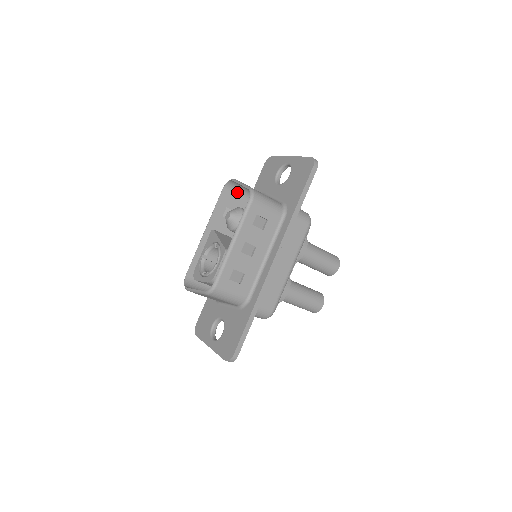
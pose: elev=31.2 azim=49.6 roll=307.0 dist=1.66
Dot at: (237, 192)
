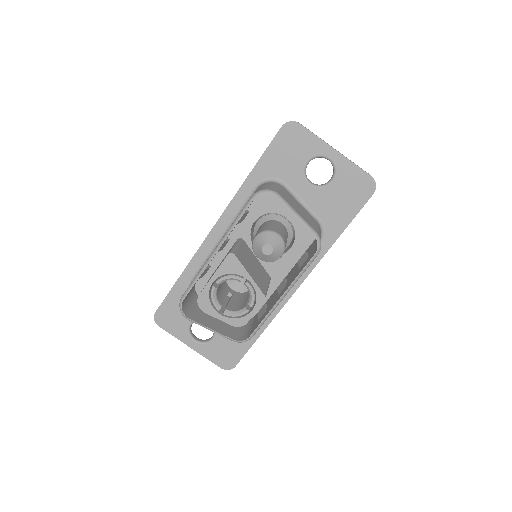
Dot at: occluded
